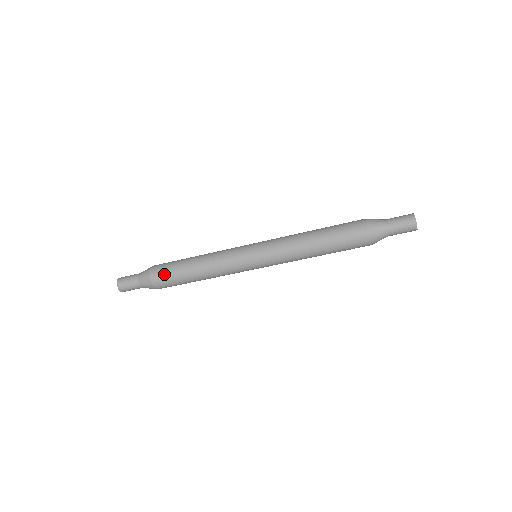
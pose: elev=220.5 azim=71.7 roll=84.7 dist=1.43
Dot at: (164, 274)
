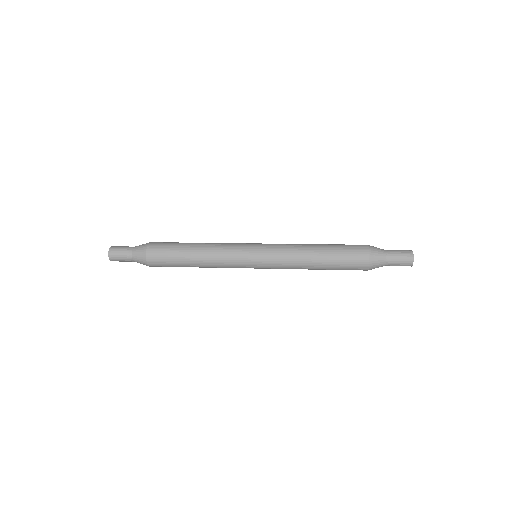
Dot at: (161, 258)
